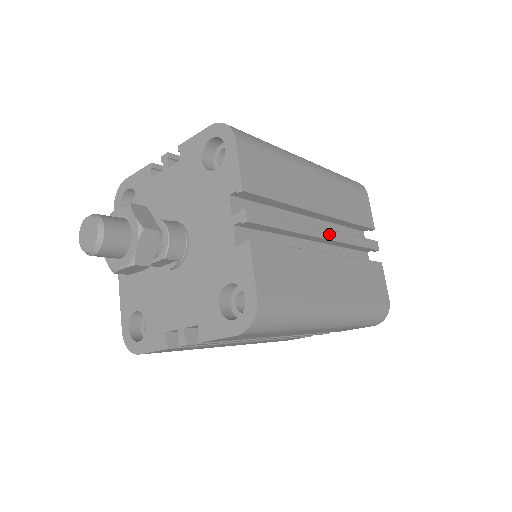
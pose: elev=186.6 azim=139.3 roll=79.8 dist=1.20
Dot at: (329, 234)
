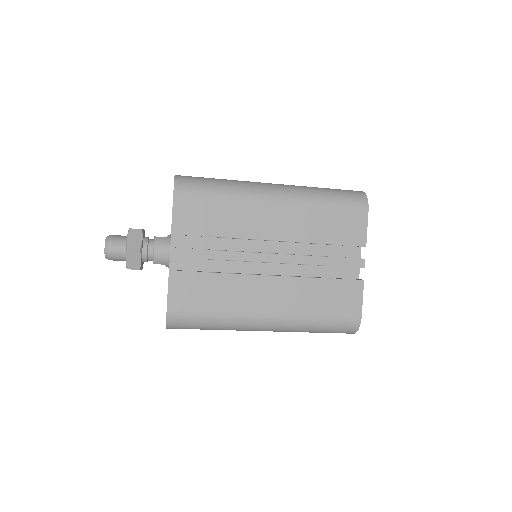
Dot at: (277, 258)
